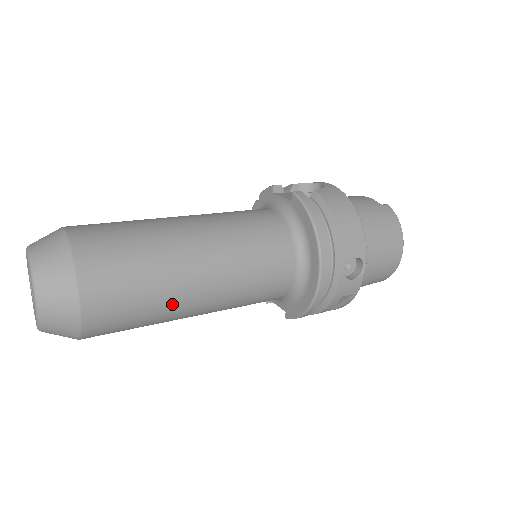
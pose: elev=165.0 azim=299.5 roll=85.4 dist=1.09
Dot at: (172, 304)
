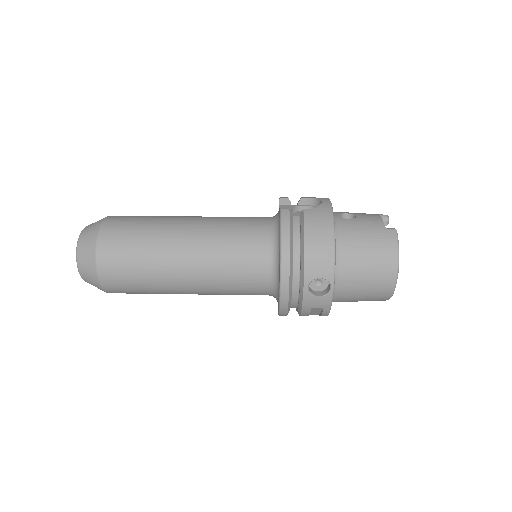
Dot at: (163, 284)
